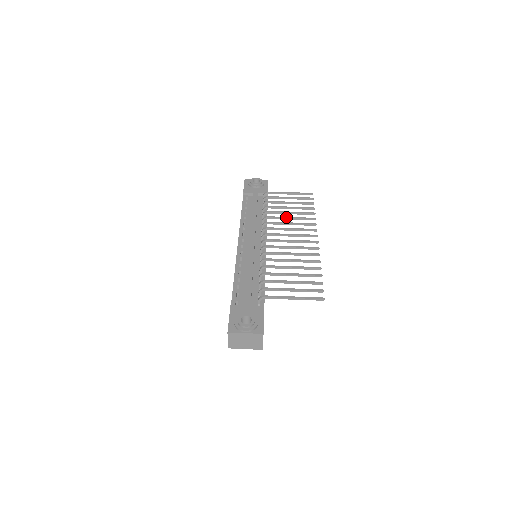
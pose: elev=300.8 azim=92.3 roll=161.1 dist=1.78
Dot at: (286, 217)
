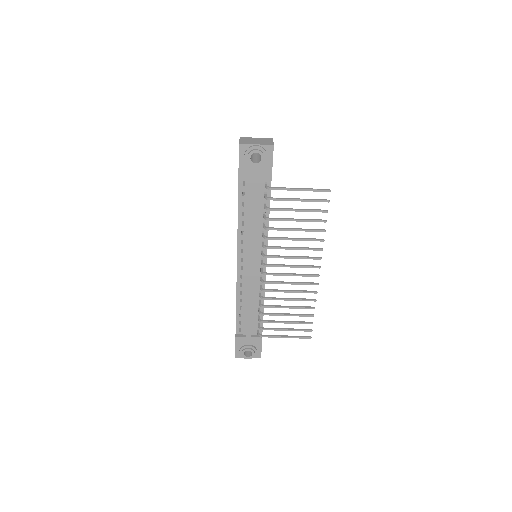
Dot at: occluded
